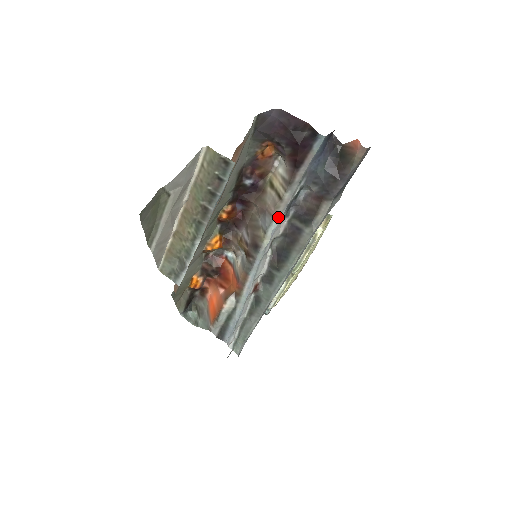
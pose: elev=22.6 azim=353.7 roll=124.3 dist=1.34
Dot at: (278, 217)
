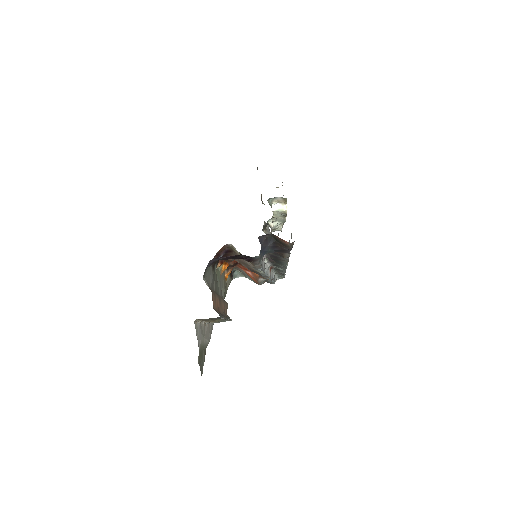
Dot at: occluded
